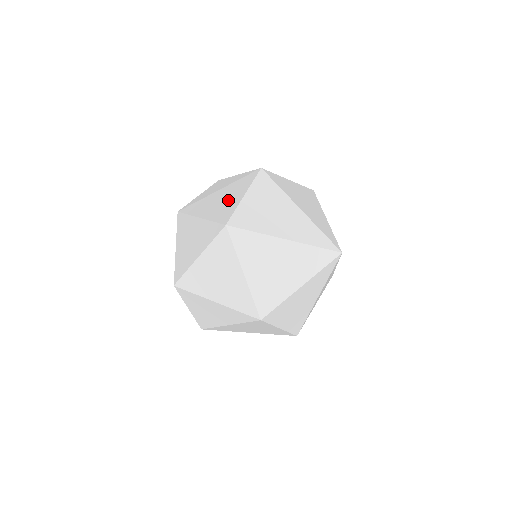
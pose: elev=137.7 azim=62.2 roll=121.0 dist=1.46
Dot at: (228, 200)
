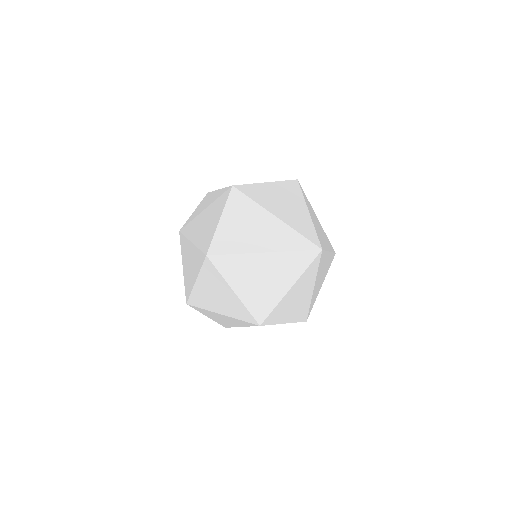
Dot at: (209, 224)
